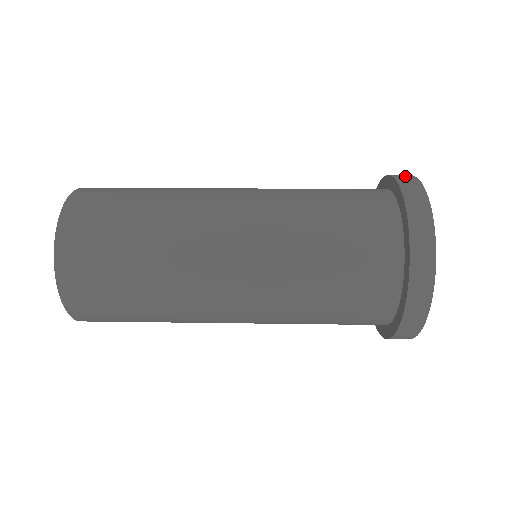
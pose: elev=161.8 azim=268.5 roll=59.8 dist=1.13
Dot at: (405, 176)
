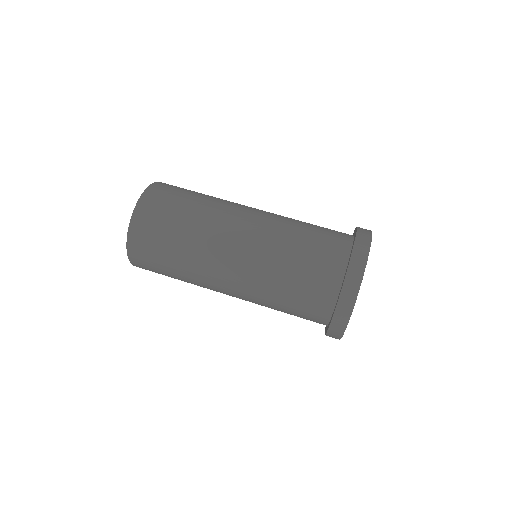
Dot at: (359, 262)
